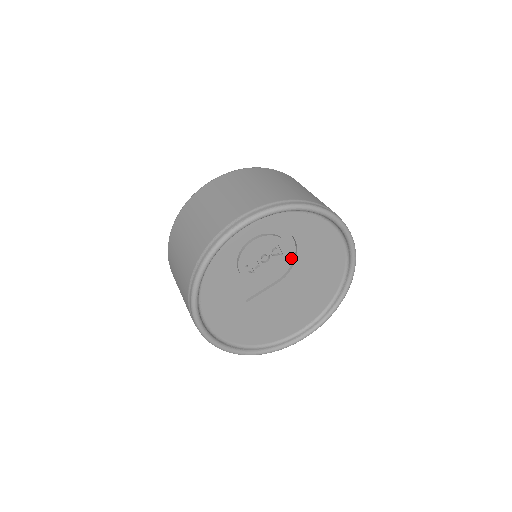
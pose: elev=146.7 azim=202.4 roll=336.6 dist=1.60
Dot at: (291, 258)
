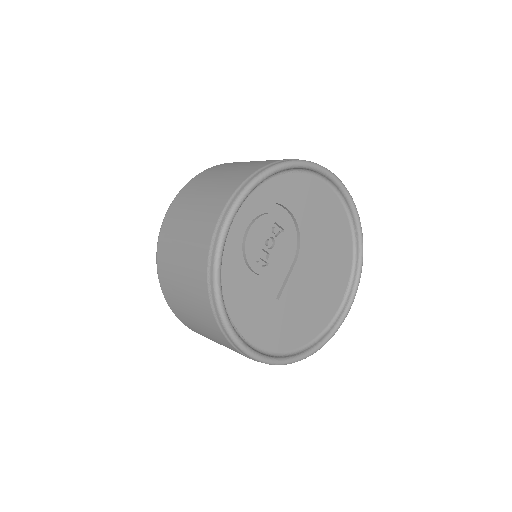
Dot at: (293, 230)
